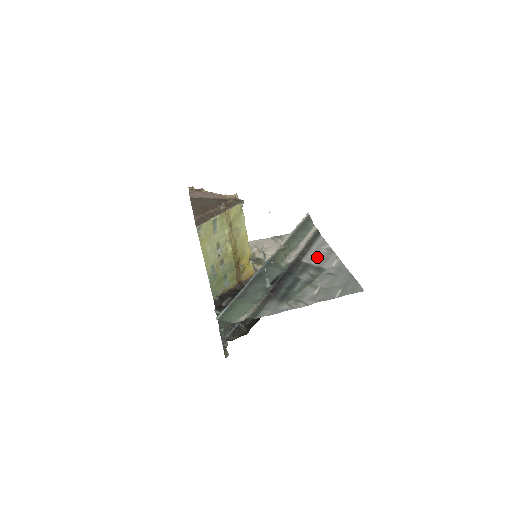
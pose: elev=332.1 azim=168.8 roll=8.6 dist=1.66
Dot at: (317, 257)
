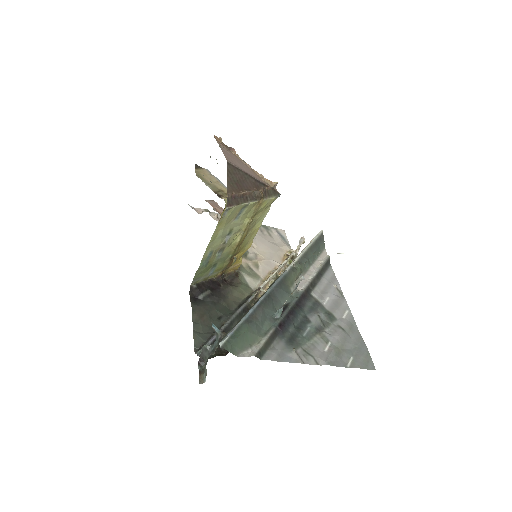
Dot at: (328, 296)
